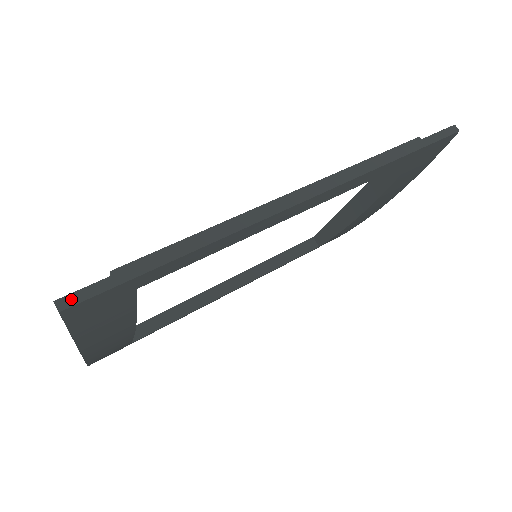
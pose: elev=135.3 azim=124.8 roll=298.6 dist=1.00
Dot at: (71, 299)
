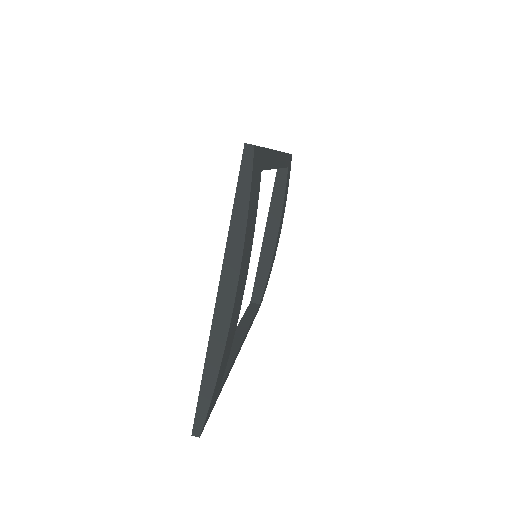
Dot at: occluded
